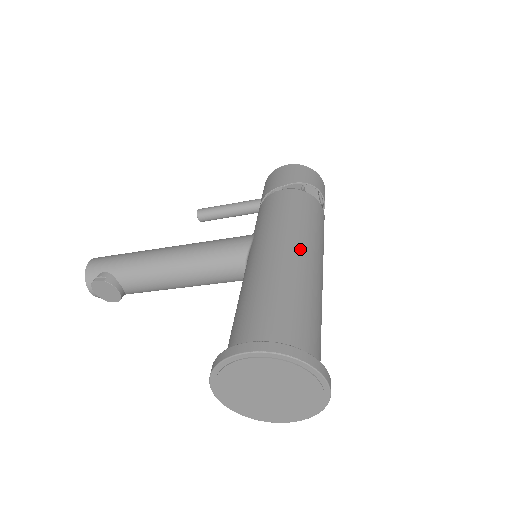
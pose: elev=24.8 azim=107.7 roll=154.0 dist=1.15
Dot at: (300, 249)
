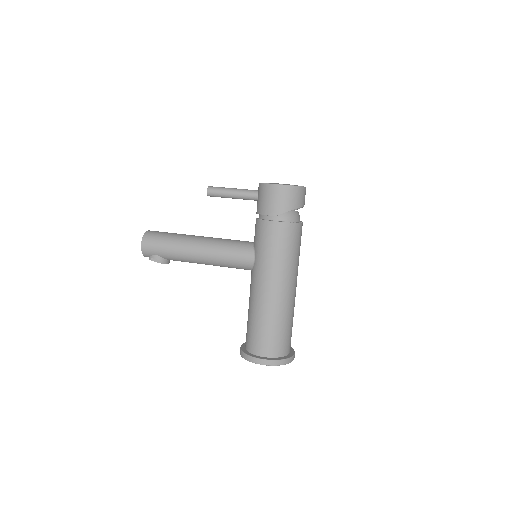
Dot at: (284, 286)
